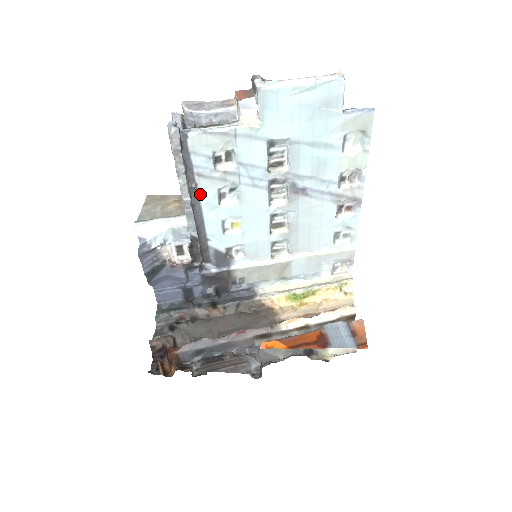
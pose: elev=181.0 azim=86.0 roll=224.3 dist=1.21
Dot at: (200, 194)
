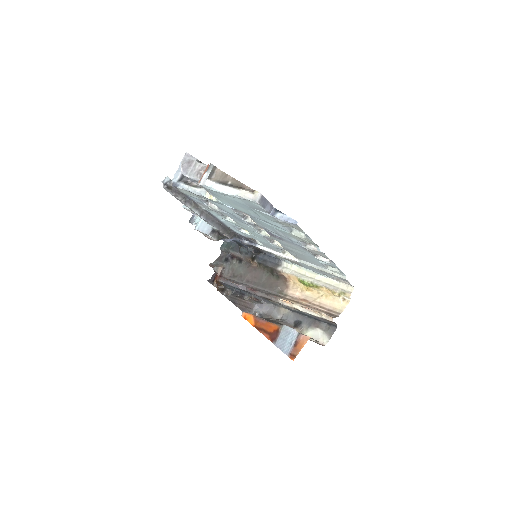
Dot at: (208, 211)
